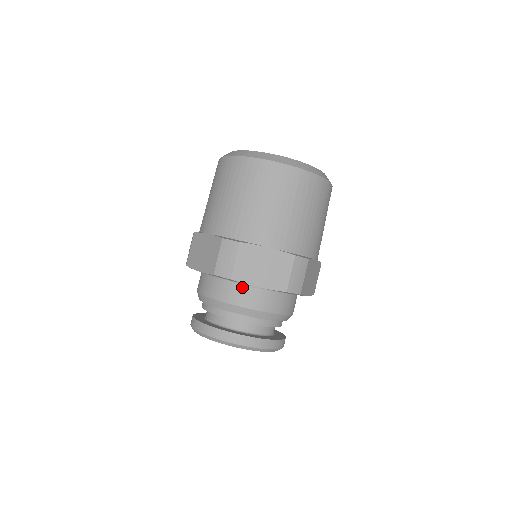
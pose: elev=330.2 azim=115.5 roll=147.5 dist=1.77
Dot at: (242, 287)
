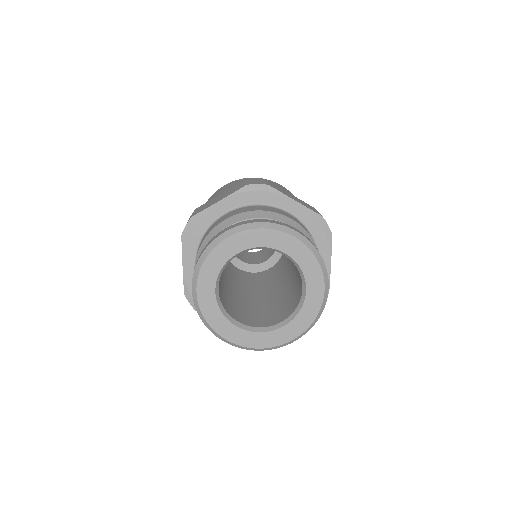
Dot at: (274, 208)
